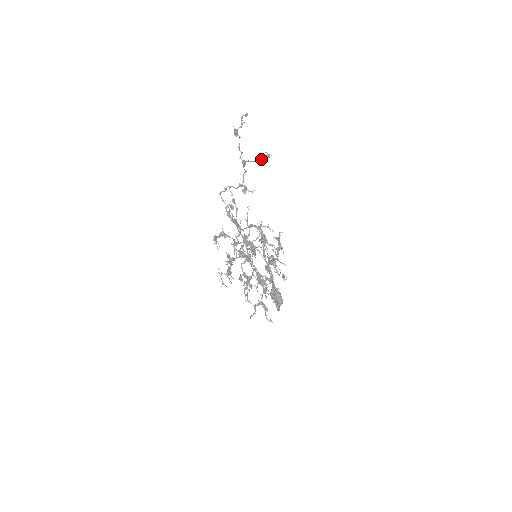
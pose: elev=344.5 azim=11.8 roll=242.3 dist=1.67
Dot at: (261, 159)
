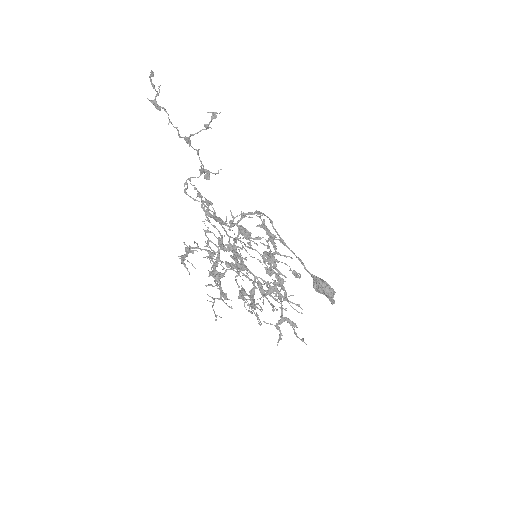
Dot at: (205, 125)
